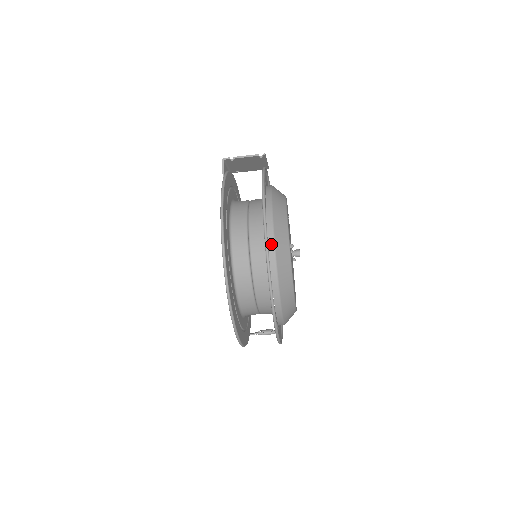
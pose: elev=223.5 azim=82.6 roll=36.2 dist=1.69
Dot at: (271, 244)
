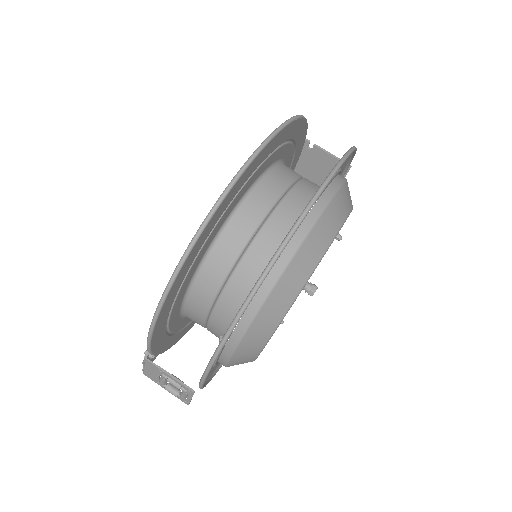
Dot at: (324, 200)
